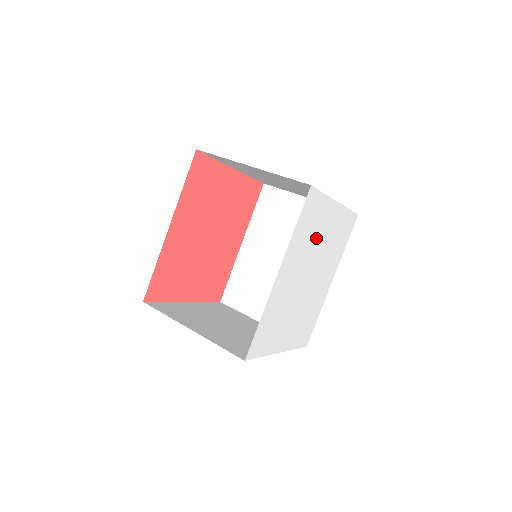
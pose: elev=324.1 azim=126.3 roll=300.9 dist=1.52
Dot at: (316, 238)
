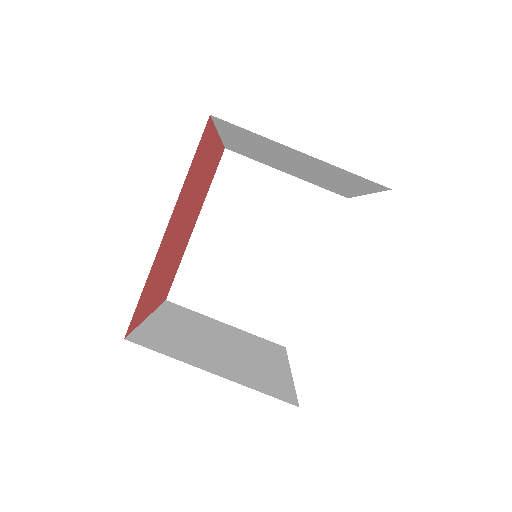
Dot at: occluded
